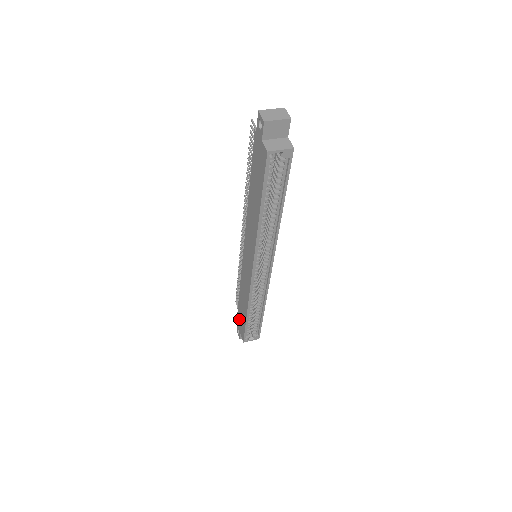
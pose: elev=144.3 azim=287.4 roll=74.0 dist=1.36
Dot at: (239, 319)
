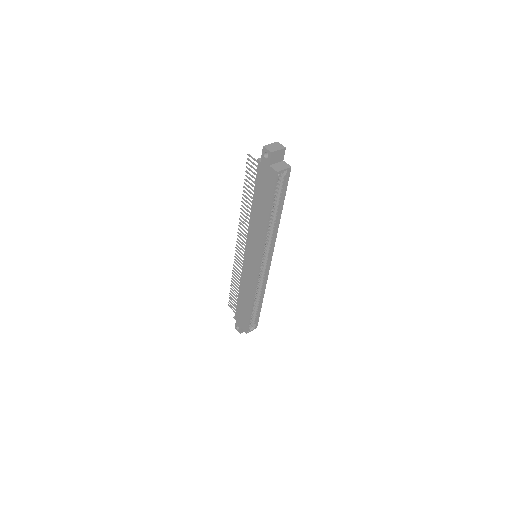
Dot at: (239, 316)
